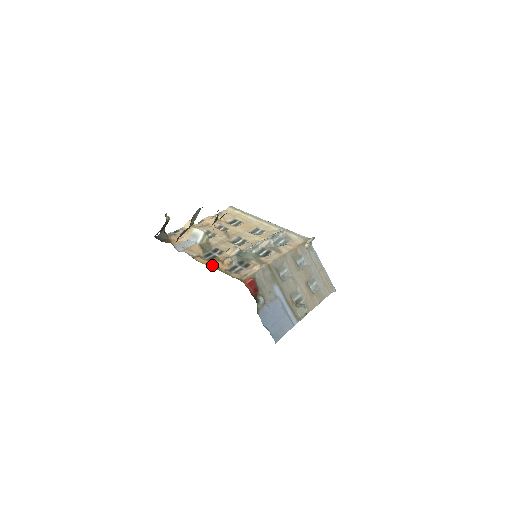
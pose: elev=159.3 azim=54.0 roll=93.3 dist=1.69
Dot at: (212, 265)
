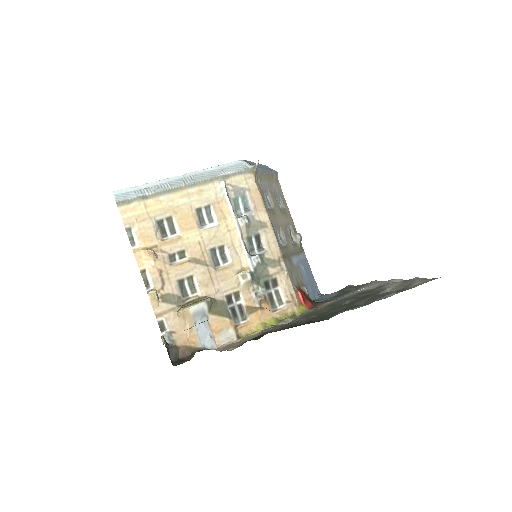
Dot at: (263, 324)
